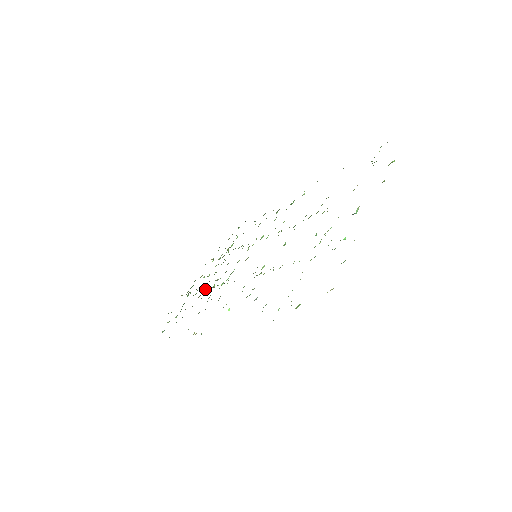
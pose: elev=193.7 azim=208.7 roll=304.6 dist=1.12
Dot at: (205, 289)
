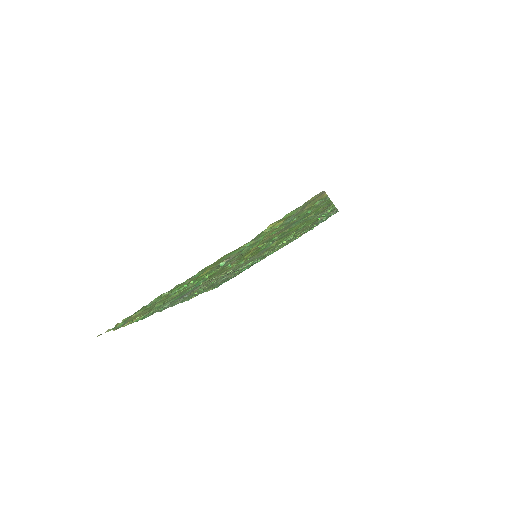
Dot at: (253, 263)
